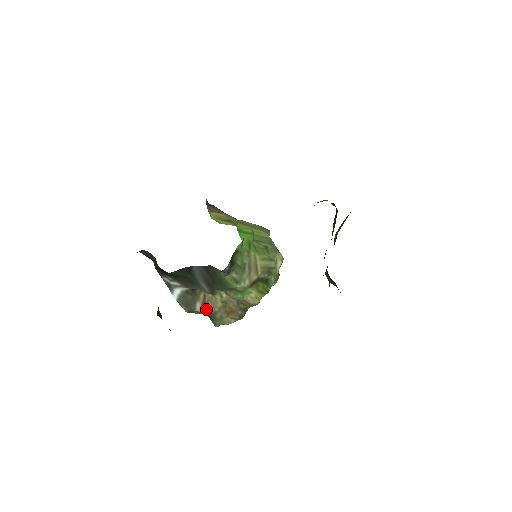
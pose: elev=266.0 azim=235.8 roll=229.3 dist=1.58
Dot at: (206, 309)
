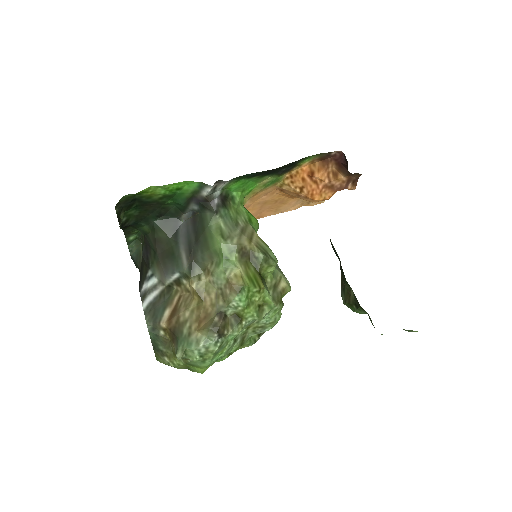
Dot at: (174, 317)
